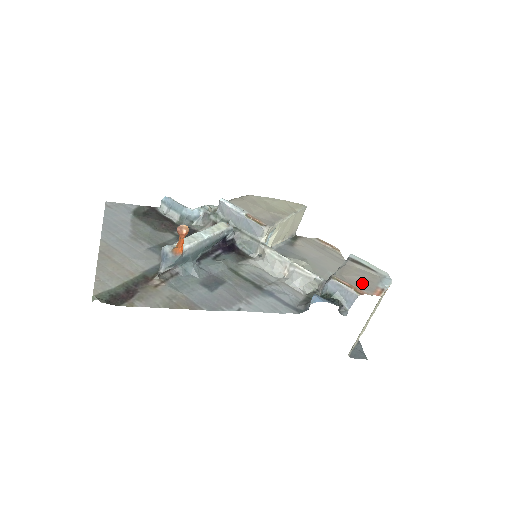
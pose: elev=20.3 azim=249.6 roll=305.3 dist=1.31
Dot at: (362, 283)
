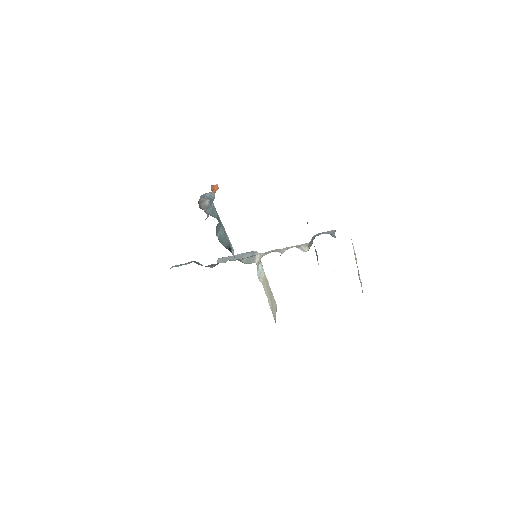
Dot at: occluded
